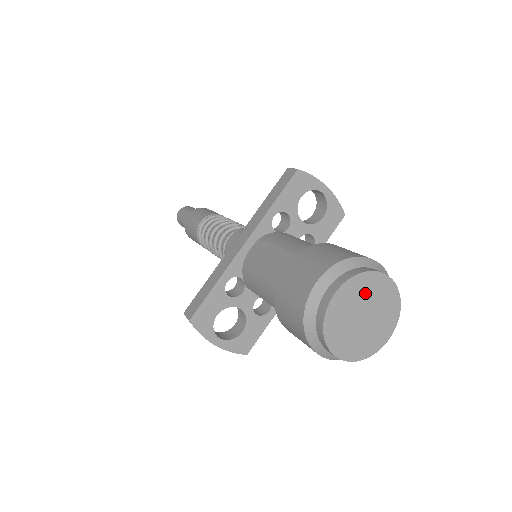
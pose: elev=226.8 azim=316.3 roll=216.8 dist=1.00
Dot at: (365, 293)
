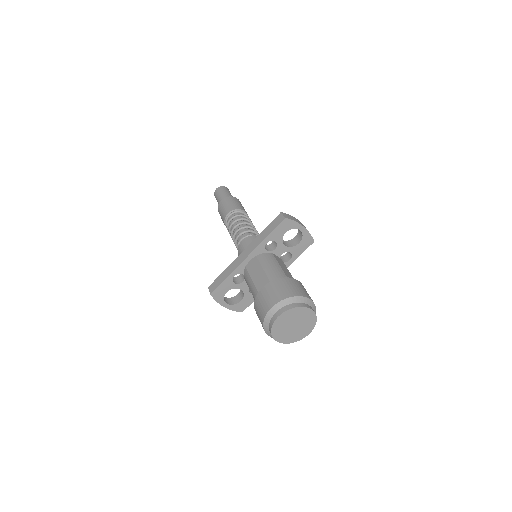
Dot at: (296, 316)
